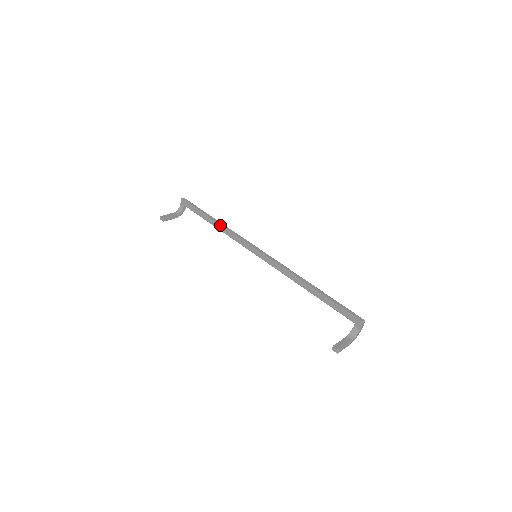
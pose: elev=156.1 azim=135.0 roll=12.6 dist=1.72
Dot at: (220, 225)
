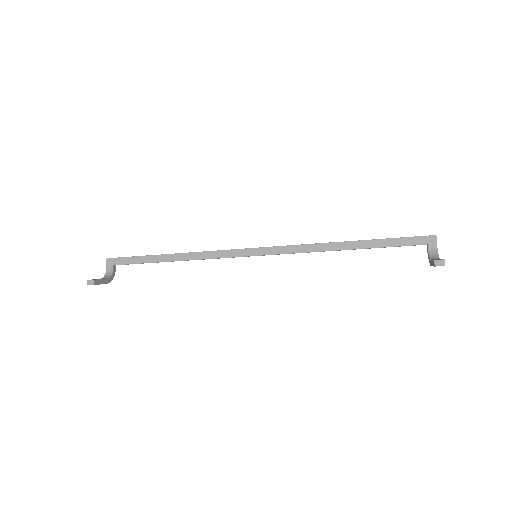
Dot at: (185, 253)
